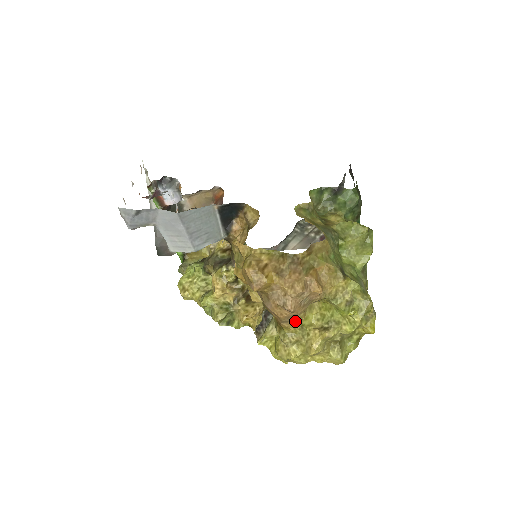
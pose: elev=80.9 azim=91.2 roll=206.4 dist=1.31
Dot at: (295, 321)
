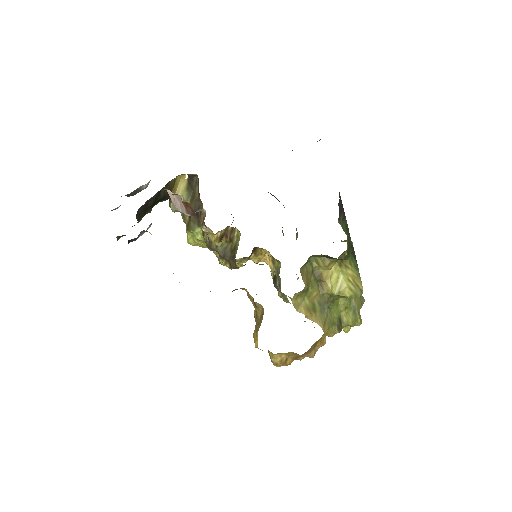
Dot at: occluded
